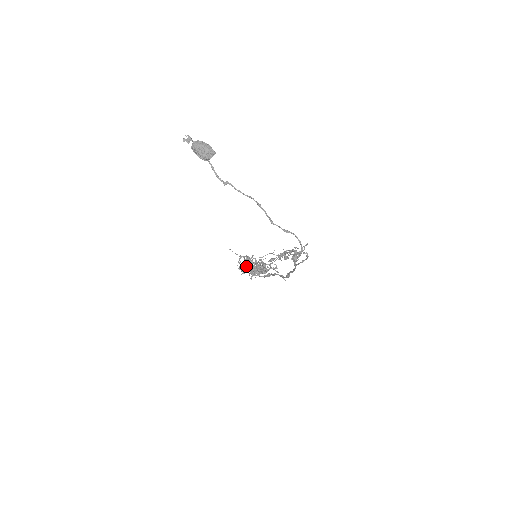
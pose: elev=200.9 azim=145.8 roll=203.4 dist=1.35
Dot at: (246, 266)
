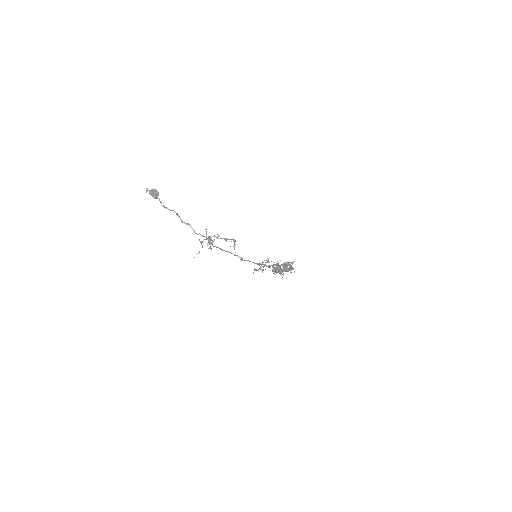
Dot at: occluded
